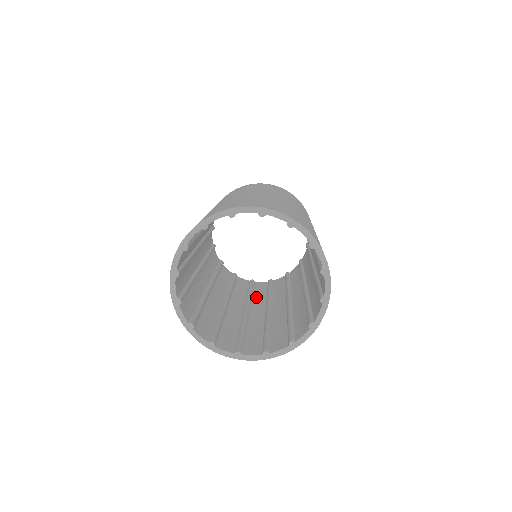
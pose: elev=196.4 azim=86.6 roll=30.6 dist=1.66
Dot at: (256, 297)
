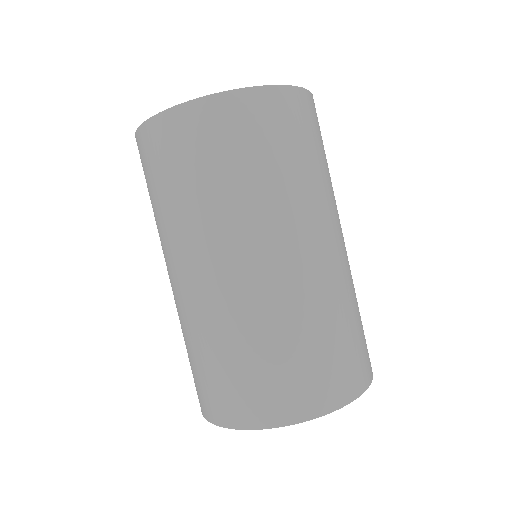
Dot at: occluded
